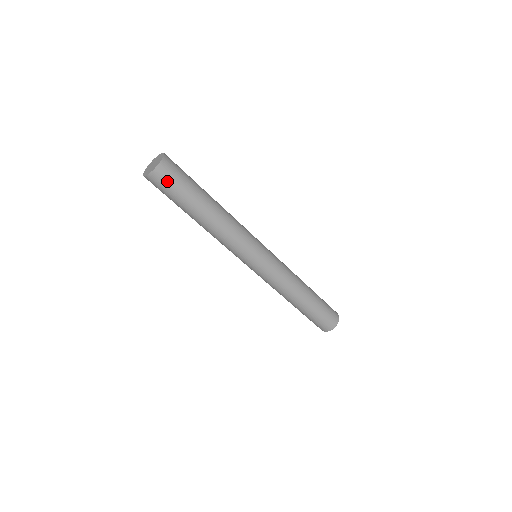
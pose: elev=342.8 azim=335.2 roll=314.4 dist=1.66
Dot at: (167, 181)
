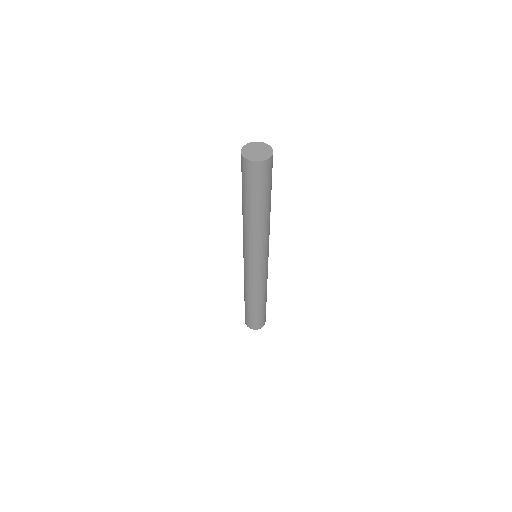
Dot at: (270, 171)
